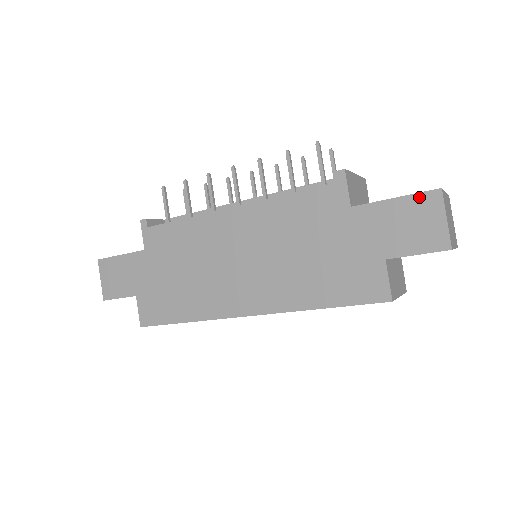
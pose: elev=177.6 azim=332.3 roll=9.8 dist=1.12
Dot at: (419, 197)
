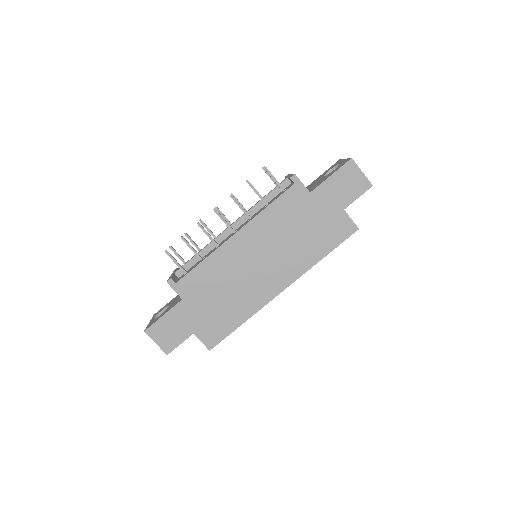
Dot at: (343, 168)
